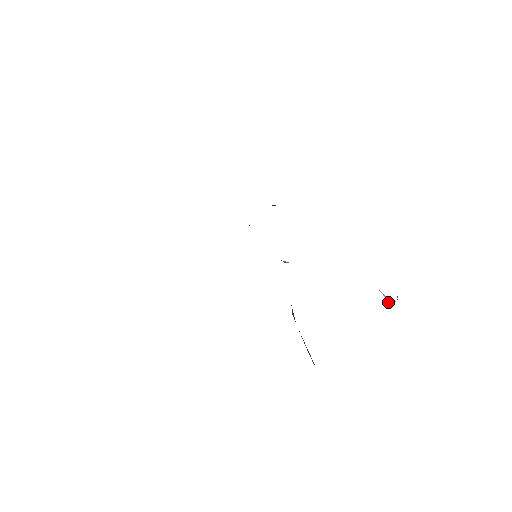
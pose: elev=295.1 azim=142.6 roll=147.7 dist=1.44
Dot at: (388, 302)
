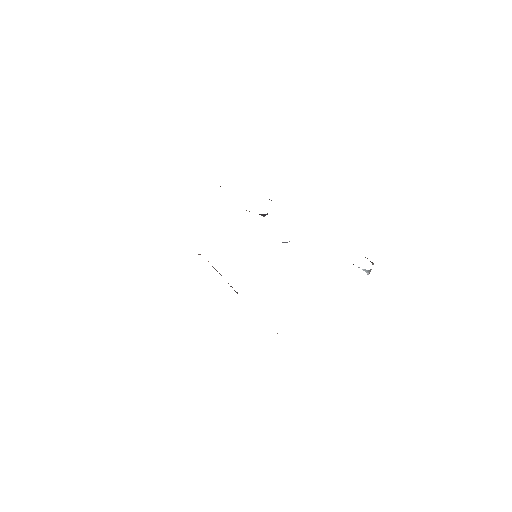
Dot at: (366, 272)
